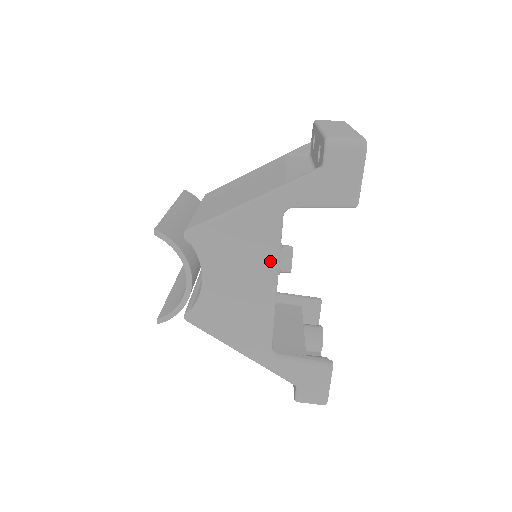
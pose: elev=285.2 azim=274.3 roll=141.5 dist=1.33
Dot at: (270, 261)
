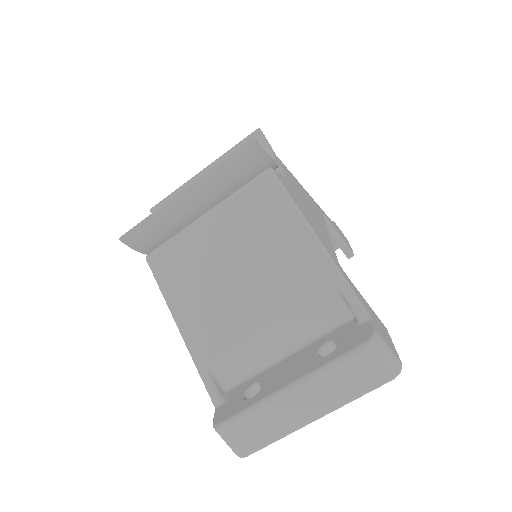
Dot at: occluded
